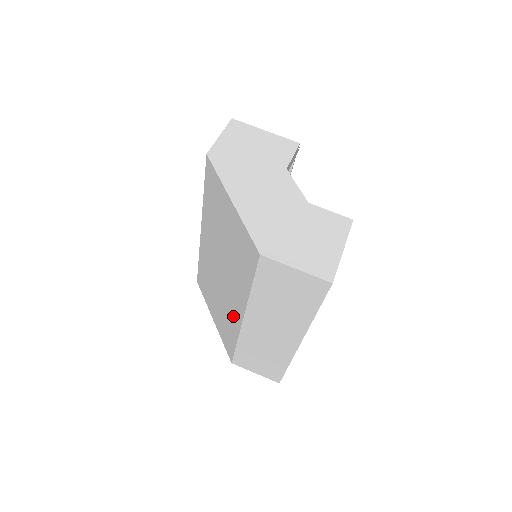
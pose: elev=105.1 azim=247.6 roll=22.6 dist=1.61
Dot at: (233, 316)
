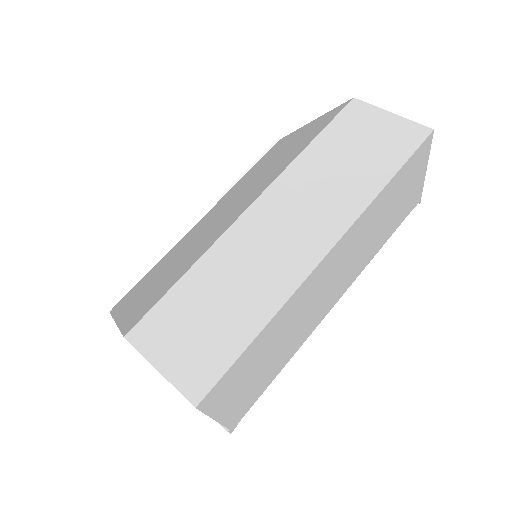
Dot at: (216, 233)
